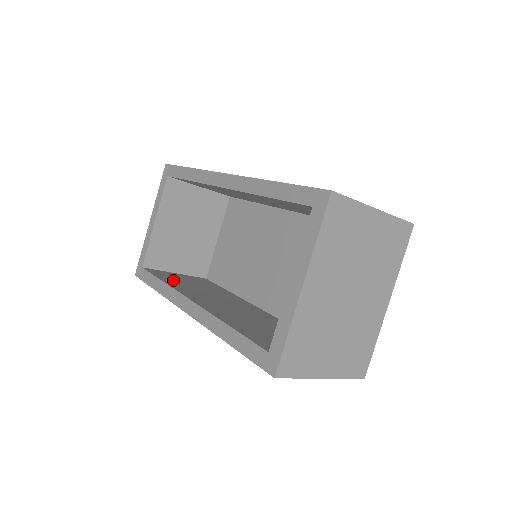
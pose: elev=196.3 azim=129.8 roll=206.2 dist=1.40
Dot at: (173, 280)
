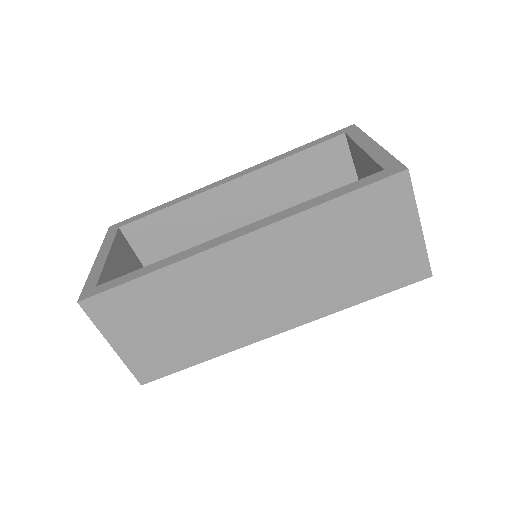
Dot at: occluded
